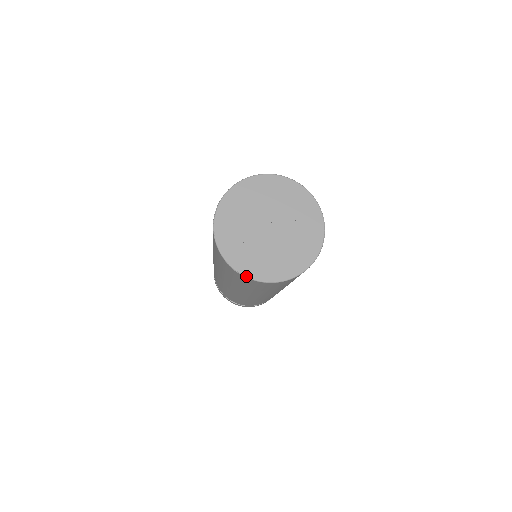
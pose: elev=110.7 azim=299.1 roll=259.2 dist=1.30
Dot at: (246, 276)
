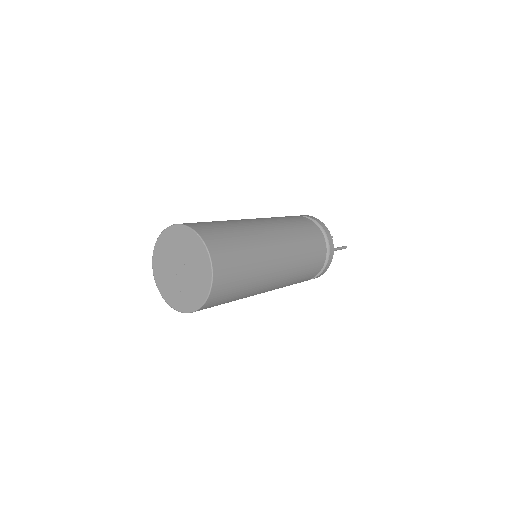
Dot at: (191, 312)
